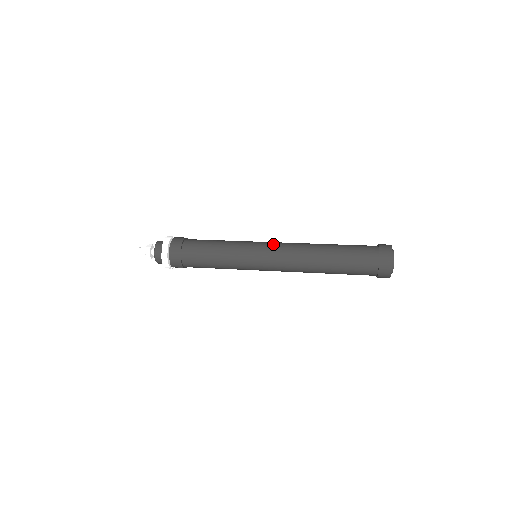
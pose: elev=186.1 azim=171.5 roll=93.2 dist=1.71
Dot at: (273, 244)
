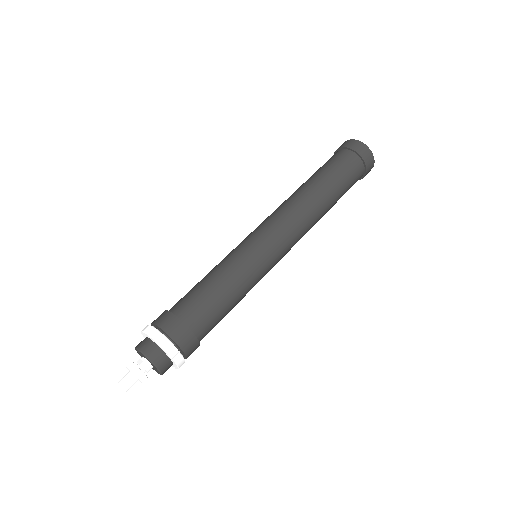
Dot at: (272, 228)
